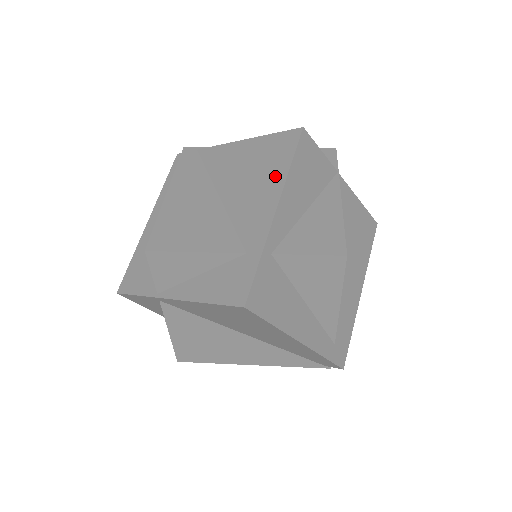
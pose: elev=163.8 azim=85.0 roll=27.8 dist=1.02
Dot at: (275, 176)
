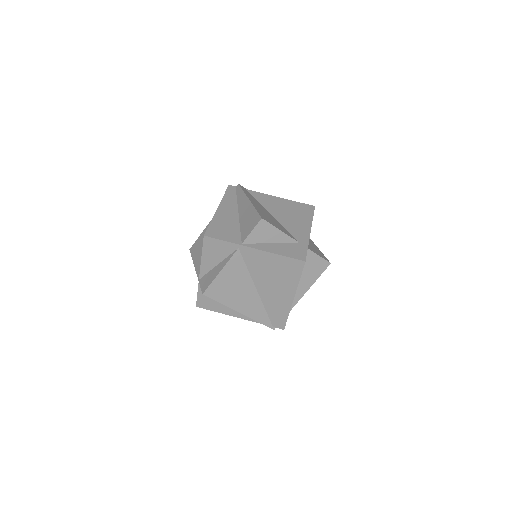
Dot at: (306, 219)
